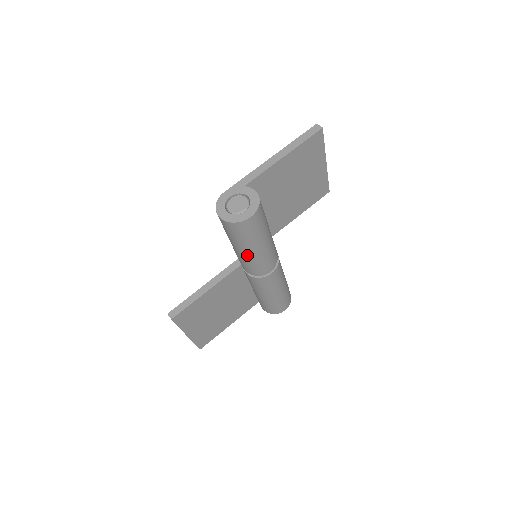
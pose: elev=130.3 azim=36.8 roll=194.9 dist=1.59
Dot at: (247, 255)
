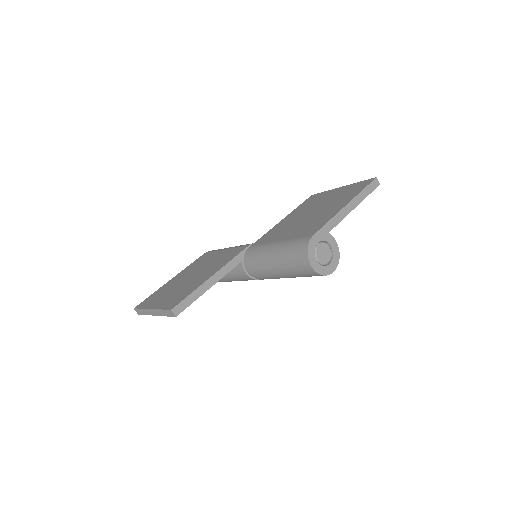
Dot at: (282, 277)
